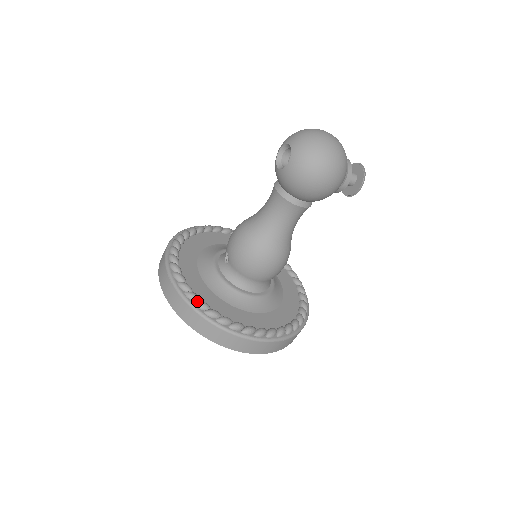
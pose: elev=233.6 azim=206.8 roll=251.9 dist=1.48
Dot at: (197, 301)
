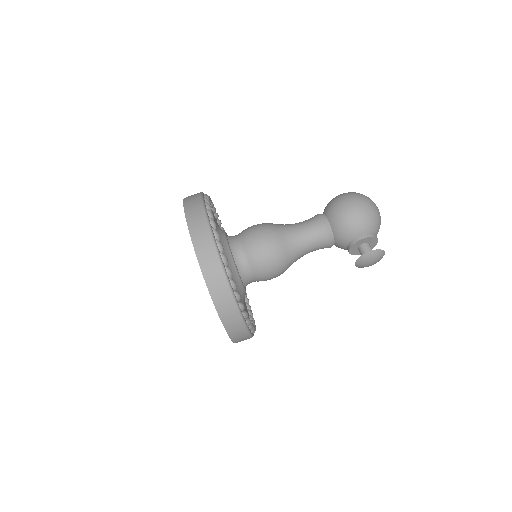
Dot at: occluded
